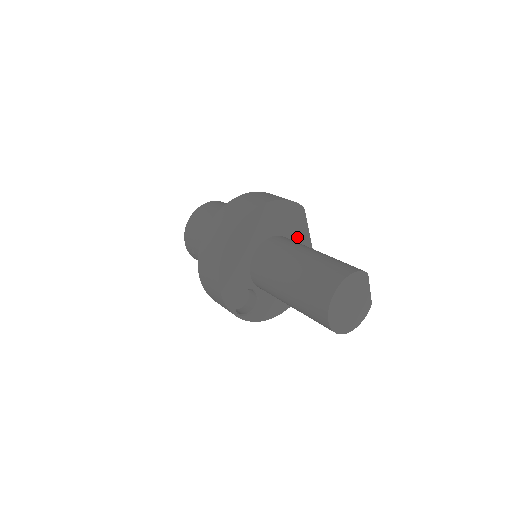
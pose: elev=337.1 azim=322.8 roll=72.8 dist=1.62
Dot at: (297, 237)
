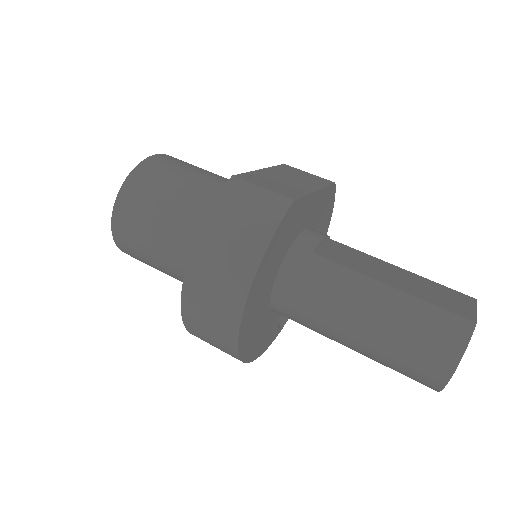
Dot at: (303, 219)
